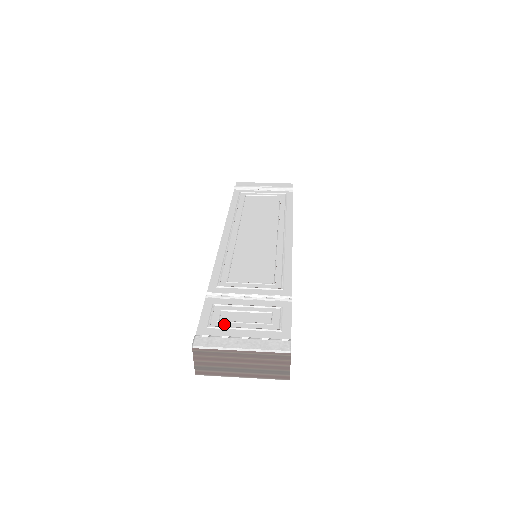
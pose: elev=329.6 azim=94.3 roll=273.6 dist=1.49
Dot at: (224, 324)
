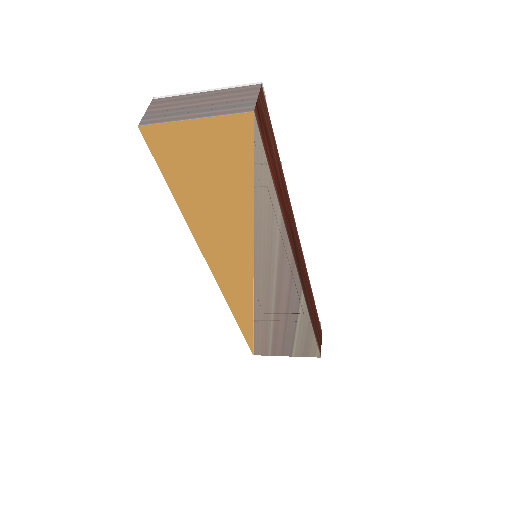
Dot at: occluded
